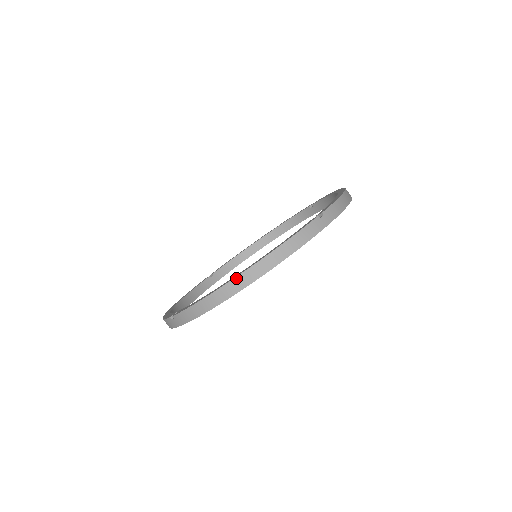
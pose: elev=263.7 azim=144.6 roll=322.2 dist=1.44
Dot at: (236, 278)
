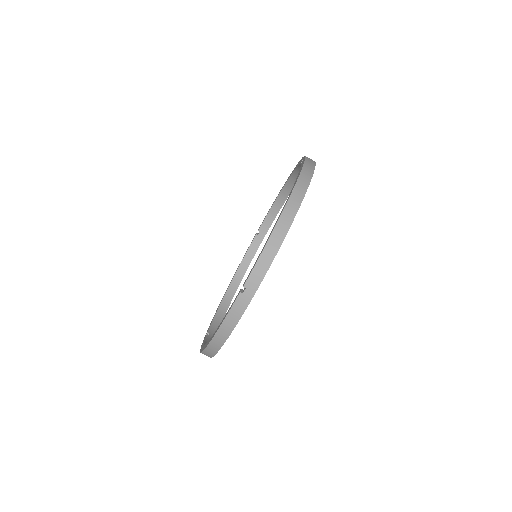
Dot at: (290, 198)
